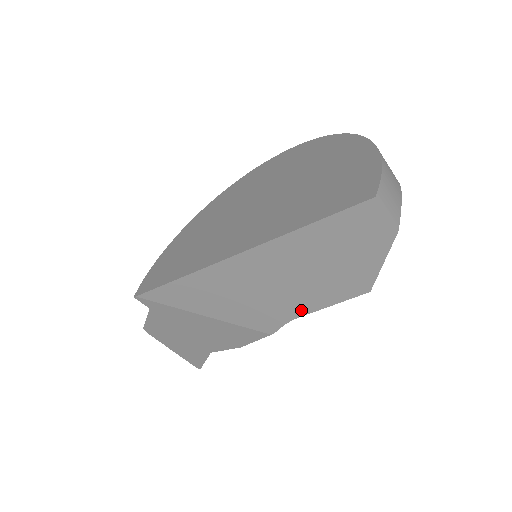
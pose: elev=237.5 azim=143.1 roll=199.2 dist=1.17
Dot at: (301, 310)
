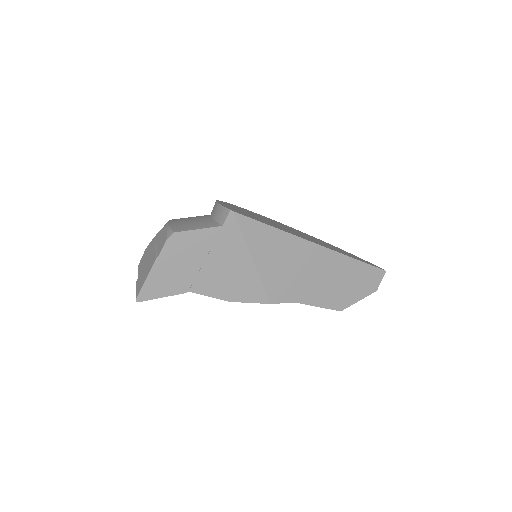
Dot at: (305, 299)
